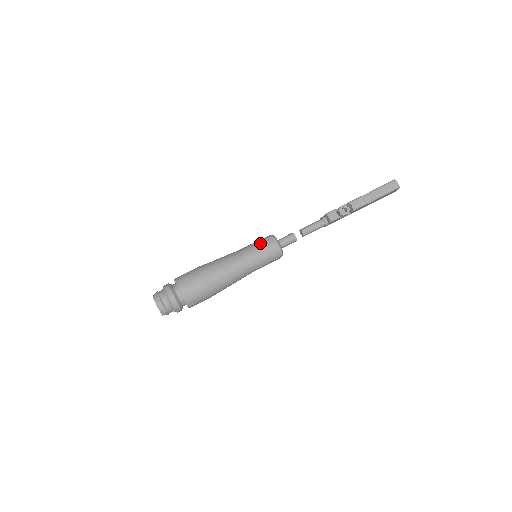
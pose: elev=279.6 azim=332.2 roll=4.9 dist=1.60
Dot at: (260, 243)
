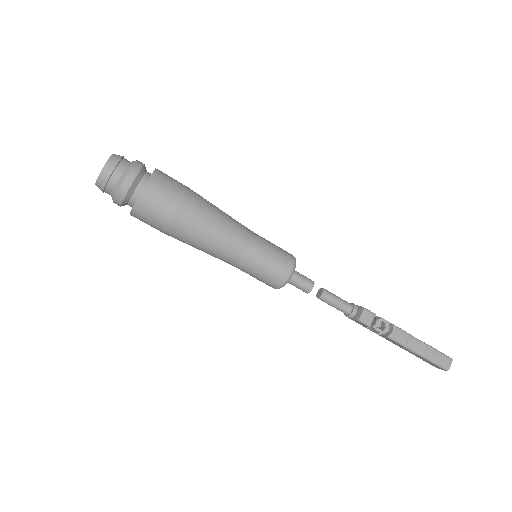
Dot at: (277, 251)
